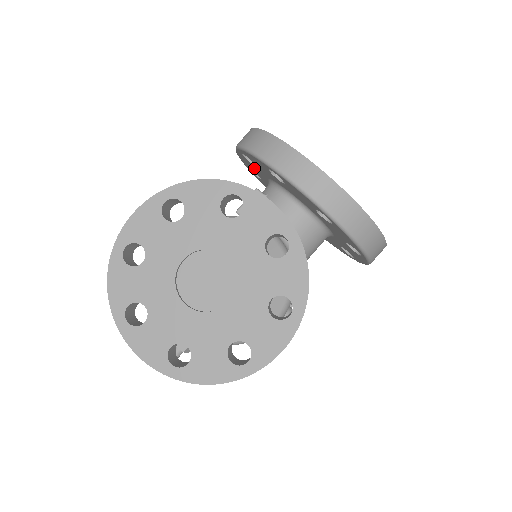
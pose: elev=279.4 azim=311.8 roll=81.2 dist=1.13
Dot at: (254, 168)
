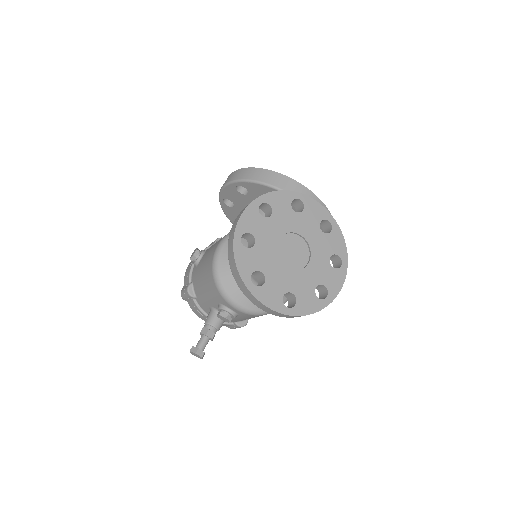
Dot at: (238, 197)
